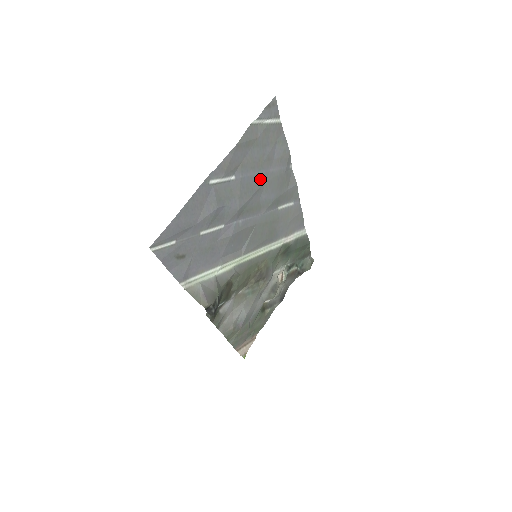
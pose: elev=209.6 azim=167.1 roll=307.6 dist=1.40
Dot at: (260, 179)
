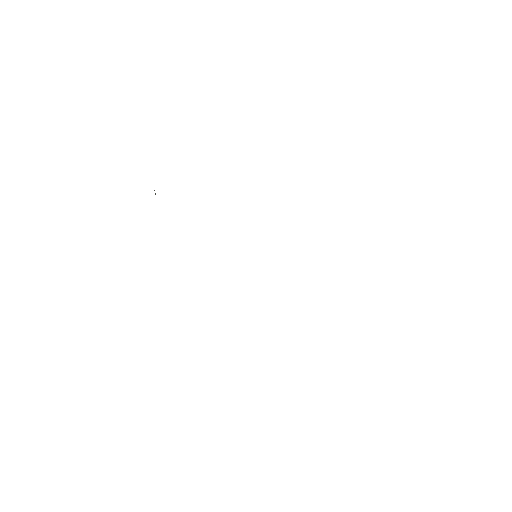
Dot at: occluded
